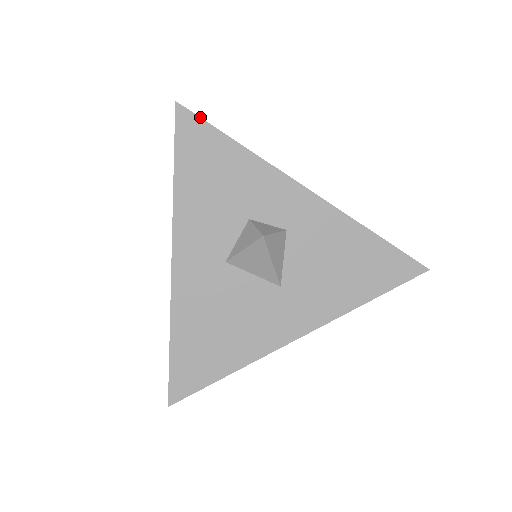
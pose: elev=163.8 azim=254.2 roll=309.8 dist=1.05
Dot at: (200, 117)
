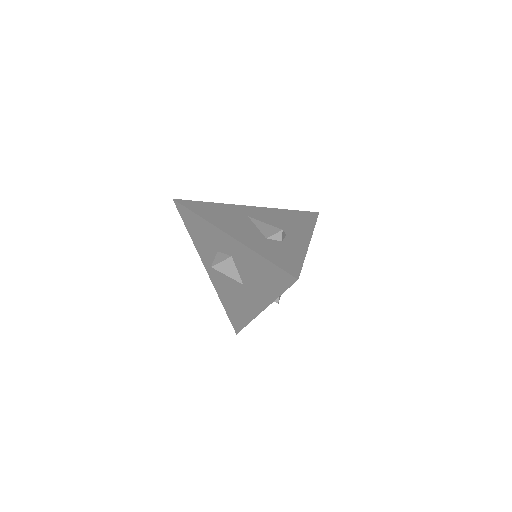
Dot at: (181, 204)
